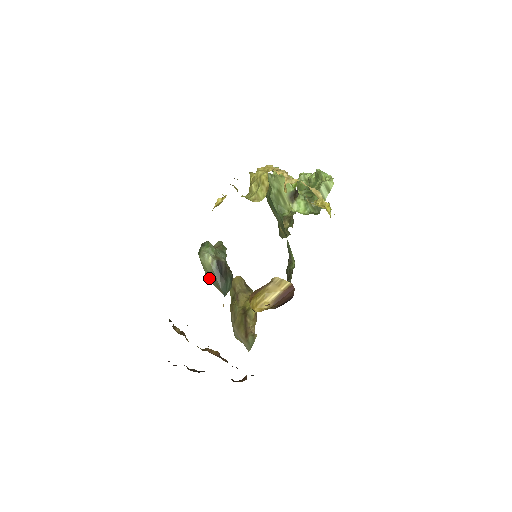
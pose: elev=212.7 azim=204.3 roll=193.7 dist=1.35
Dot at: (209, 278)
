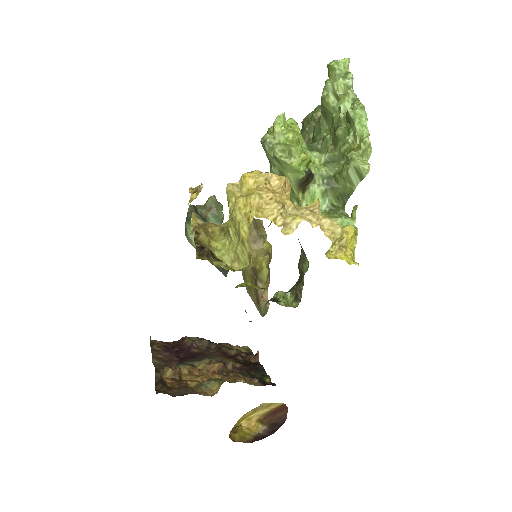
Dot at: occluded
